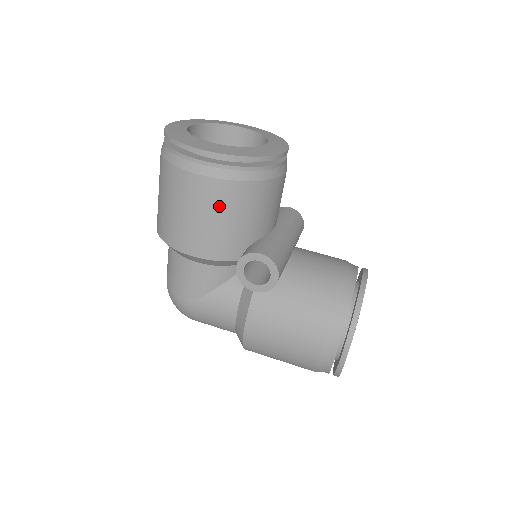
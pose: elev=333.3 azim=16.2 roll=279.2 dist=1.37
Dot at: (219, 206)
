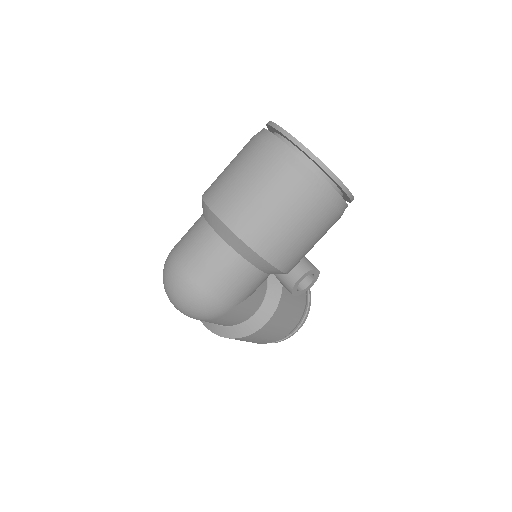
Dot at: (324, 234)
